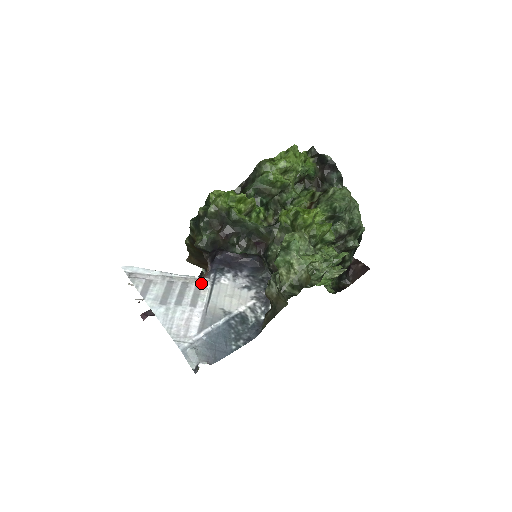
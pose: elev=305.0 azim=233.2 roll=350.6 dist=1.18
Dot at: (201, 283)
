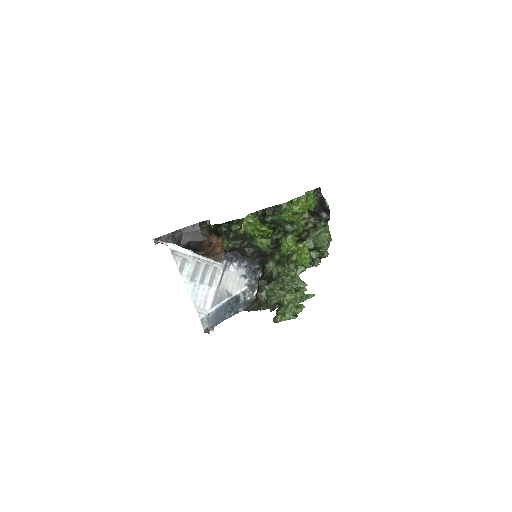
Dot at: (217, 267)
